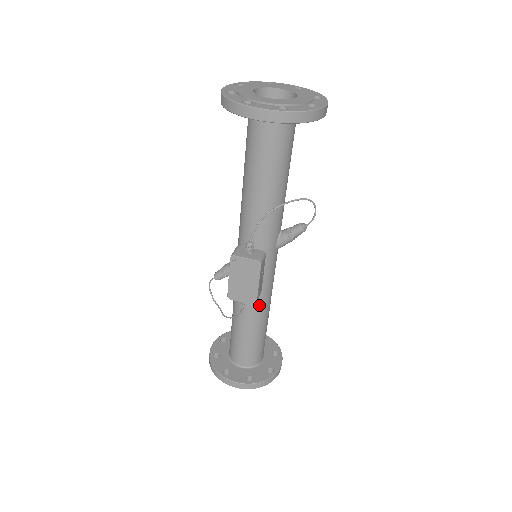
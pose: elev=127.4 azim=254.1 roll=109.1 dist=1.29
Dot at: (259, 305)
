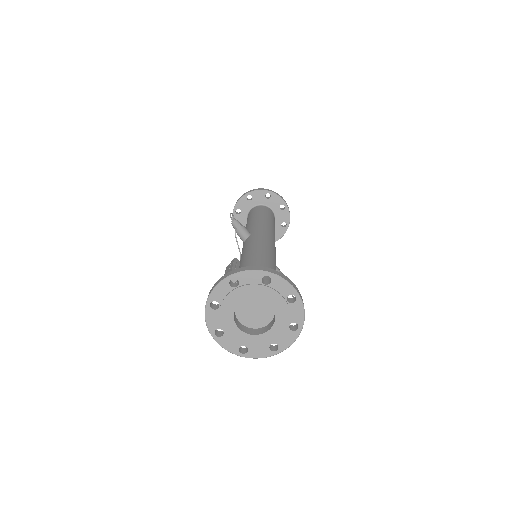
Dot at: occluded
